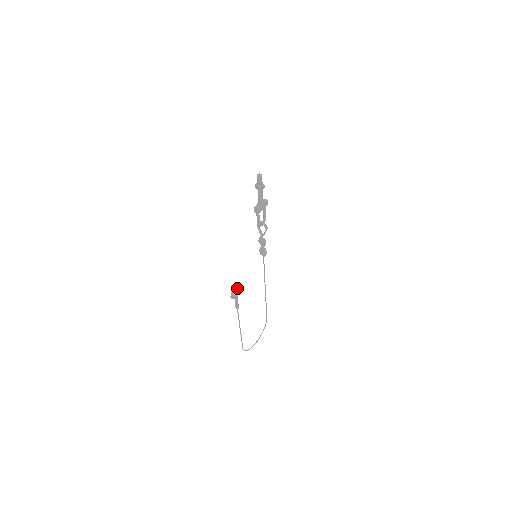
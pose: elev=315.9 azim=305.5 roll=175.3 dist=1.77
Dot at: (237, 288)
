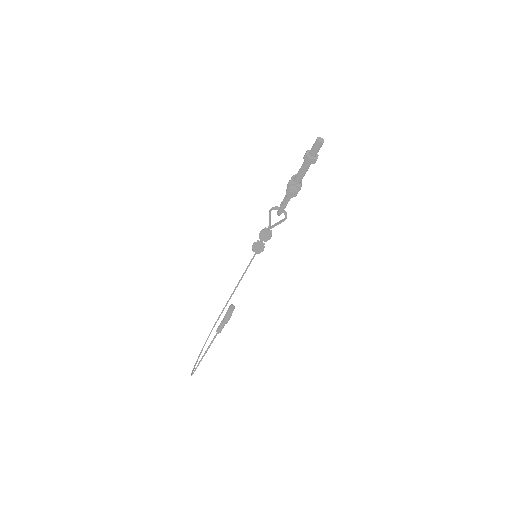
Dot at: (234, 307)
